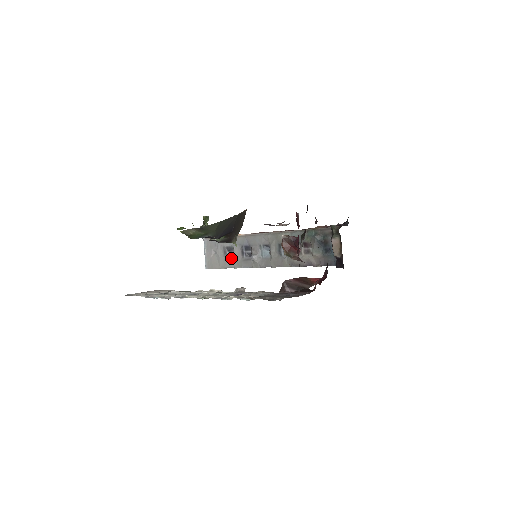
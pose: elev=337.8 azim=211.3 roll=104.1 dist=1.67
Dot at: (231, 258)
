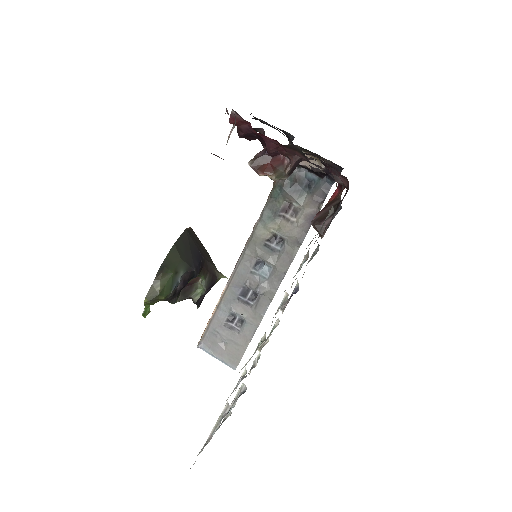
Dot at: (243, 324)
